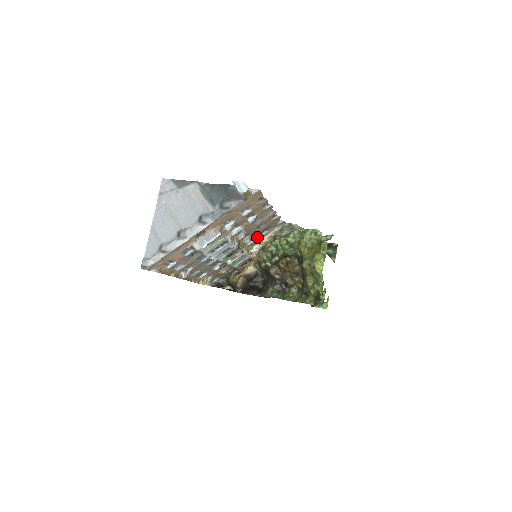
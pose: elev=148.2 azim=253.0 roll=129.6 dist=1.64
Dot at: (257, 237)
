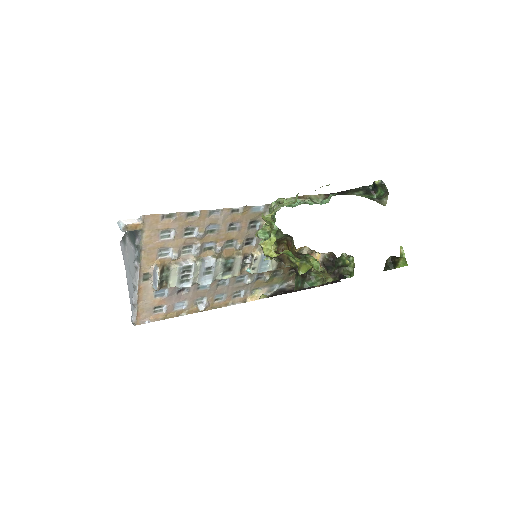
Dot at: (254, 235)
